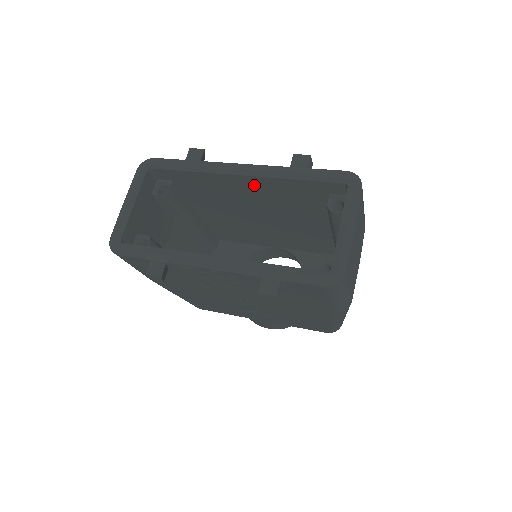
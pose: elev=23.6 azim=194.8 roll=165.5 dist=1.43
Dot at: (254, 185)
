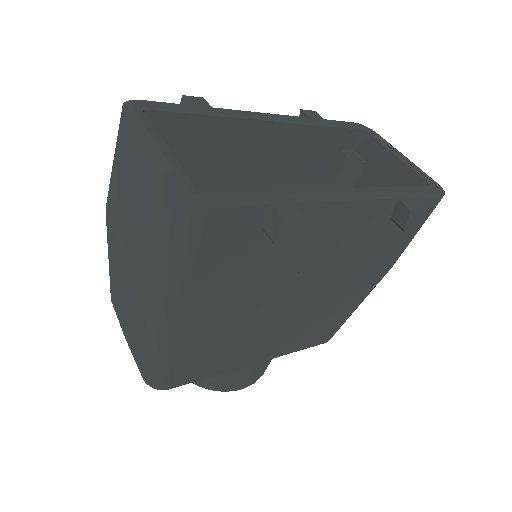
Dot at: (275, 141)
